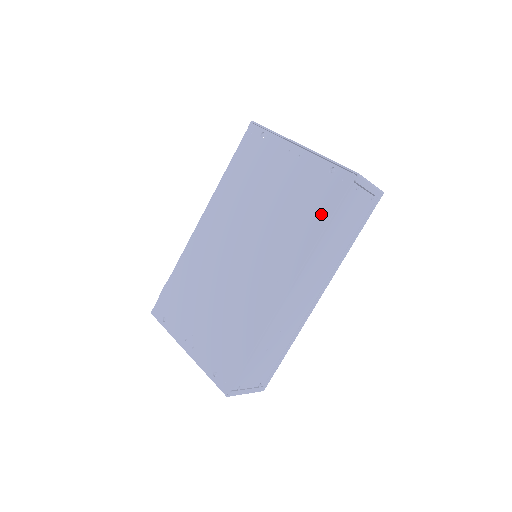
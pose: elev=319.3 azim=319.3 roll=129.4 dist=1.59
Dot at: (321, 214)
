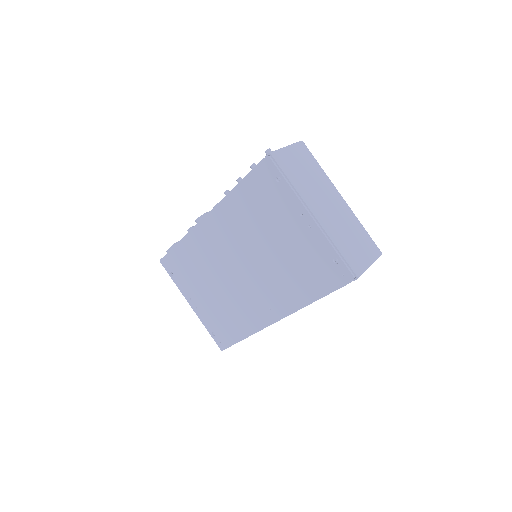
Dot at: (316, 287)
